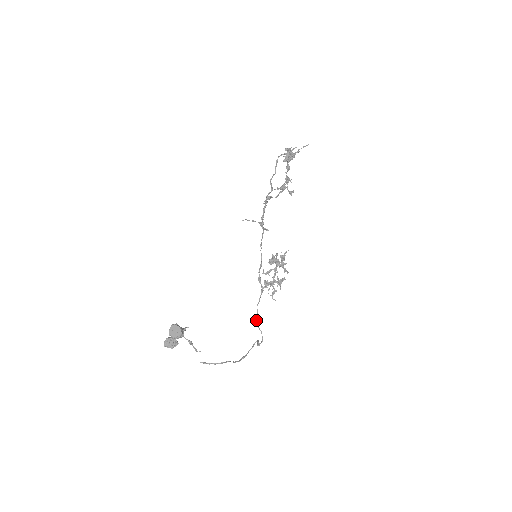
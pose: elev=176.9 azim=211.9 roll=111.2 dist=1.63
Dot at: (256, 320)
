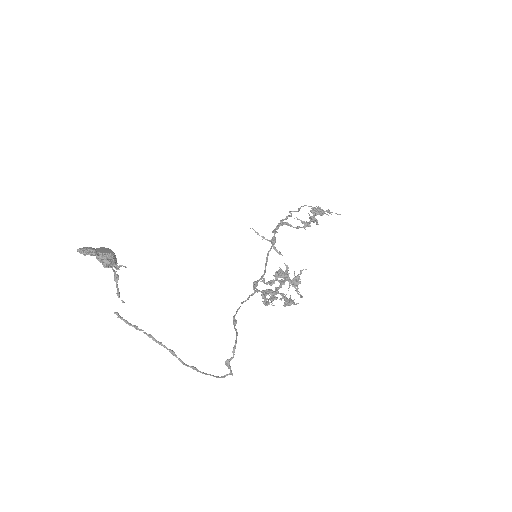
Dot at: occluded
